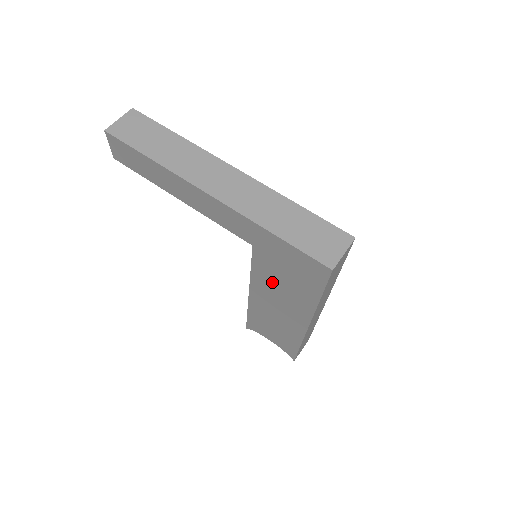
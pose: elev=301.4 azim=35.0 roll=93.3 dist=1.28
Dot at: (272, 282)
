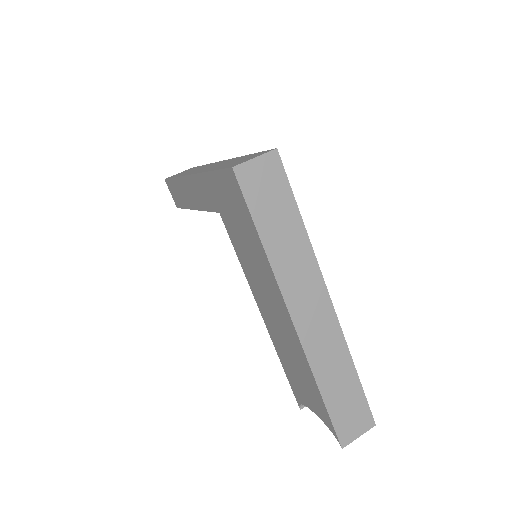
Dot at: (248, 261)
